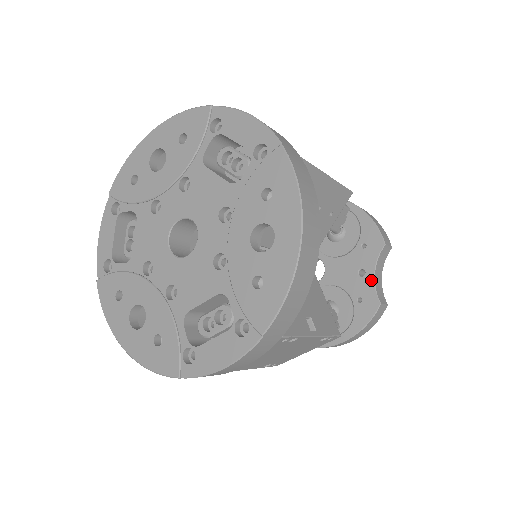
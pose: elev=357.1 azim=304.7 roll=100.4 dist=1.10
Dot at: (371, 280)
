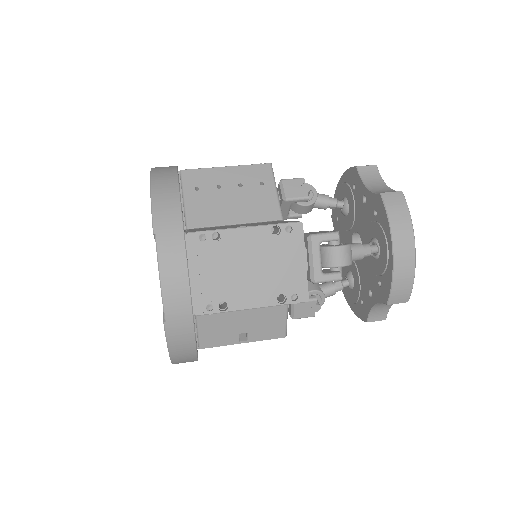
Dot at: (368, 193)
